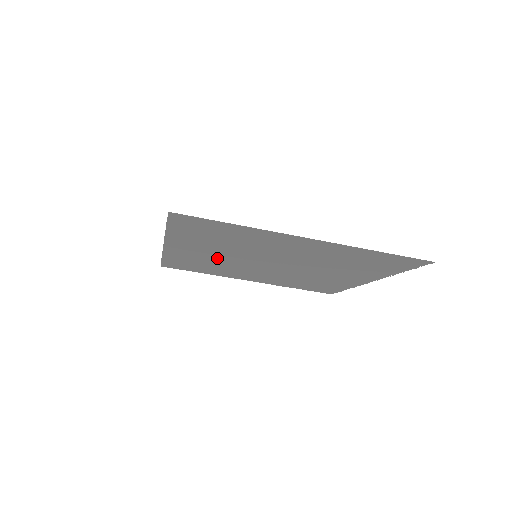
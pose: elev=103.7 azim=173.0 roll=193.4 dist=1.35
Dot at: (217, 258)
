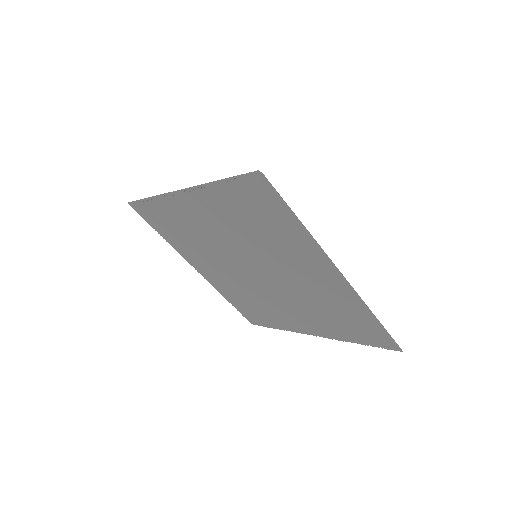
Dot at: (211, 234)
